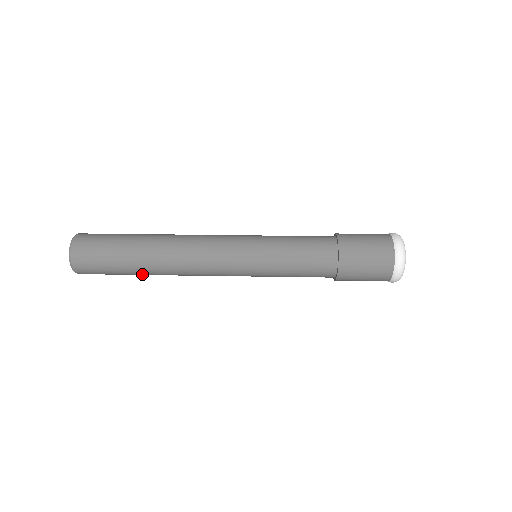
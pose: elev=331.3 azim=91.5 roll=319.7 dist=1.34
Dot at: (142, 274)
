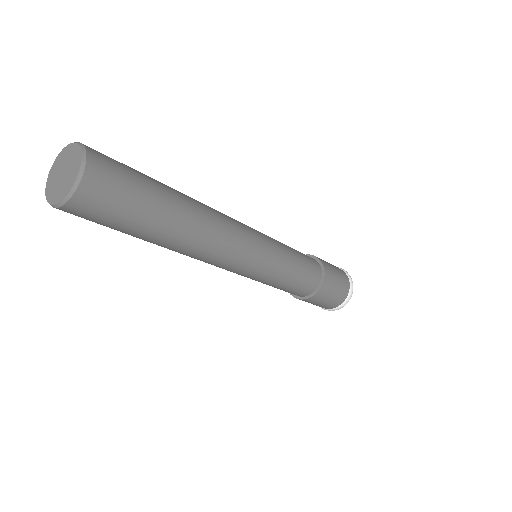
Dot at: (174, 209)
